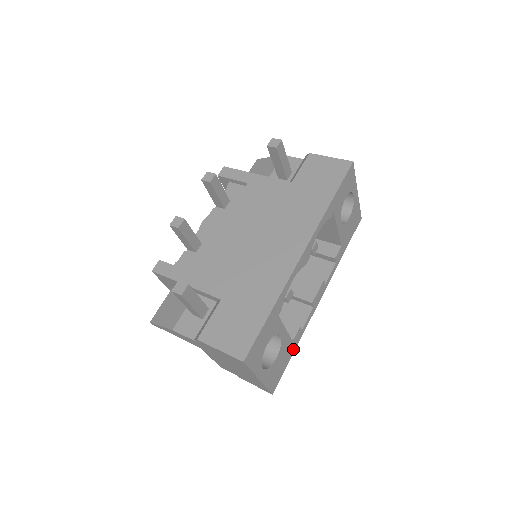
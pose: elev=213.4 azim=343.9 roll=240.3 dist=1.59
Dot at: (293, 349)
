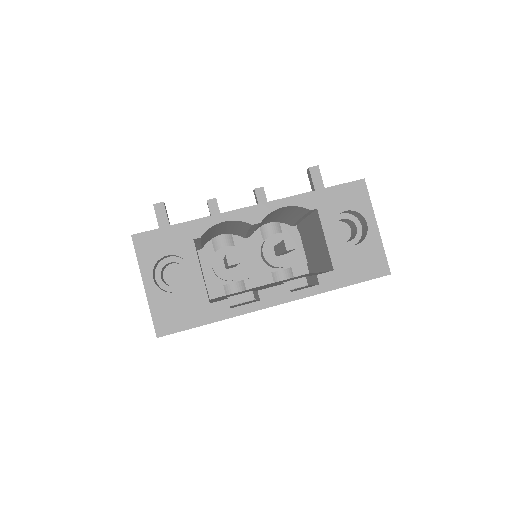
Dot at: (209, 318)
